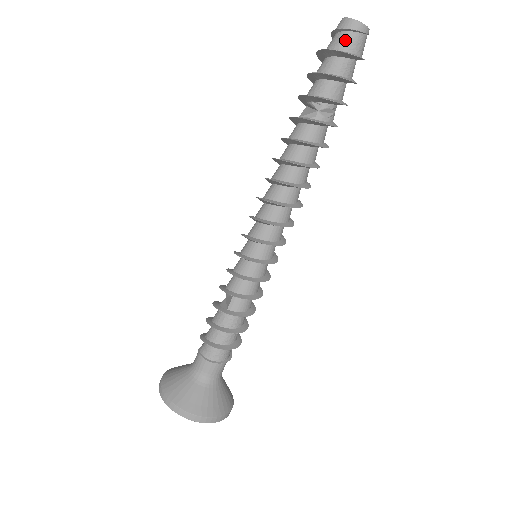
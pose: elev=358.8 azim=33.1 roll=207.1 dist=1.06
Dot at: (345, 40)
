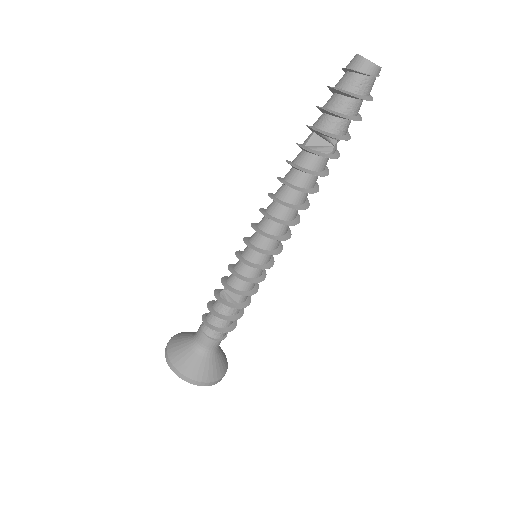
Dot at: (368, 85)
